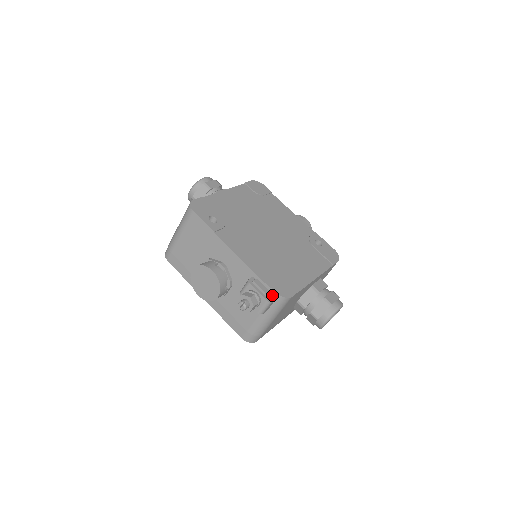
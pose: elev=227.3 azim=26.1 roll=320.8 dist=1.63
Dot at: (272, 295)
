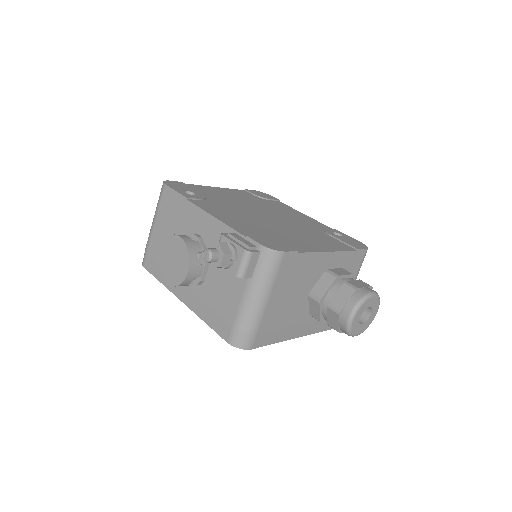
Dot at: (254, 246)
